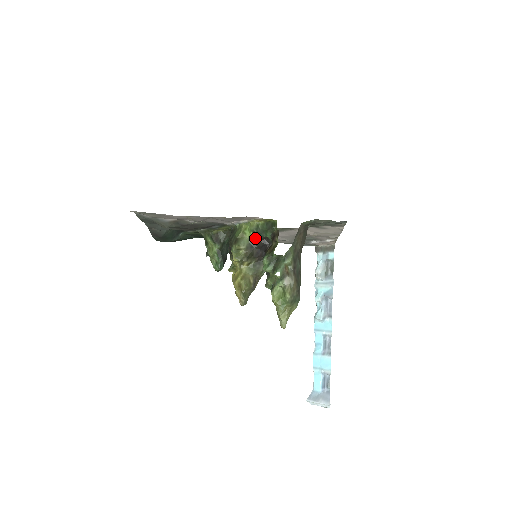
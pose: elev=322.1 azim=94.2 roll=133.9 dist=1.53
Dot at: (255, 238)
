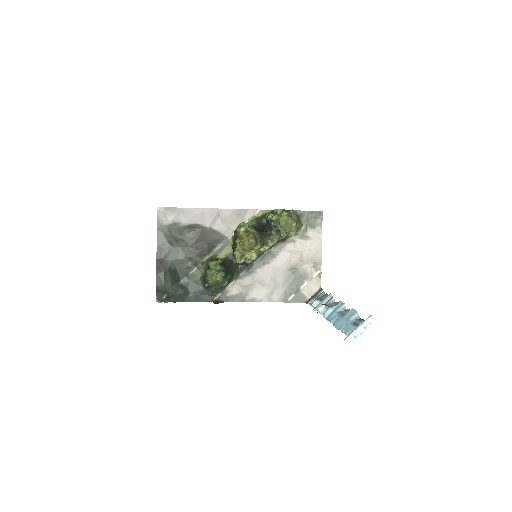
Dot at: (256, 224)
